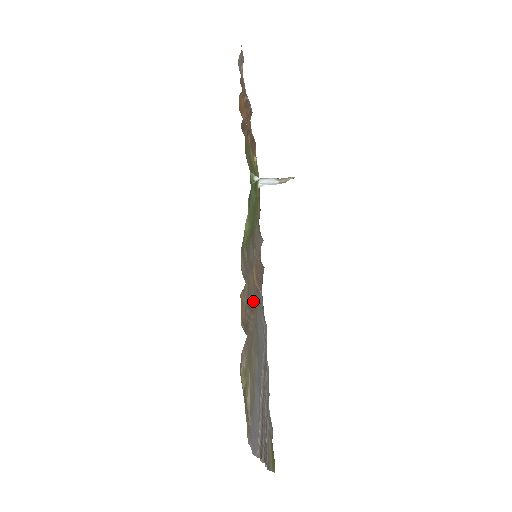
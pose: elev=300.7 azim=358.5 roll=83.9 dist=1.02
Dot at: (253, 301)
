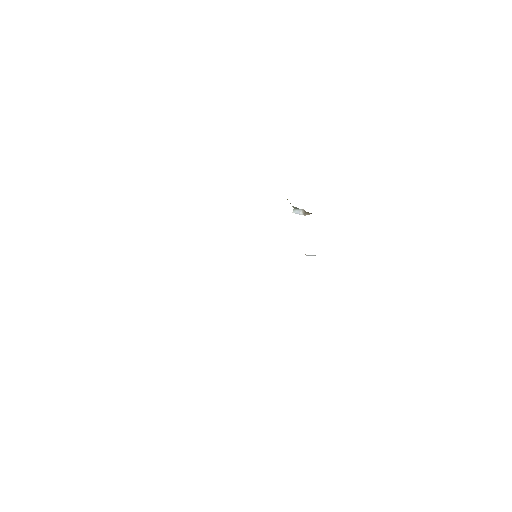
Dot at: occluded
